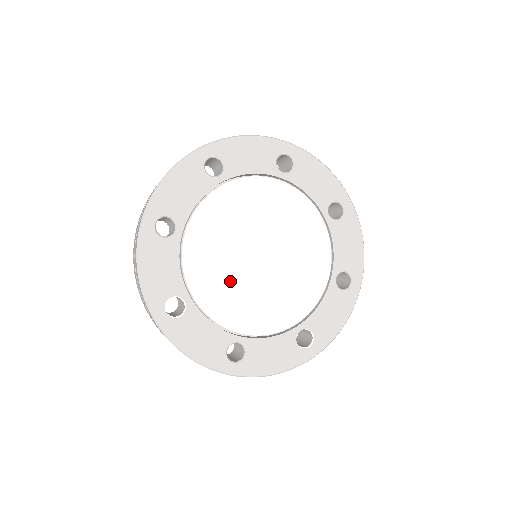
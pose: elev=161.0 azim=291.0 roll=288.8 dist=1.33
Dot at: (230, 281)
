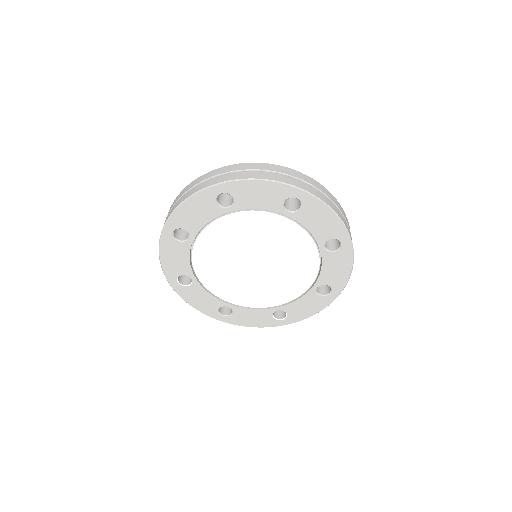
Dot at: (227, 274)
